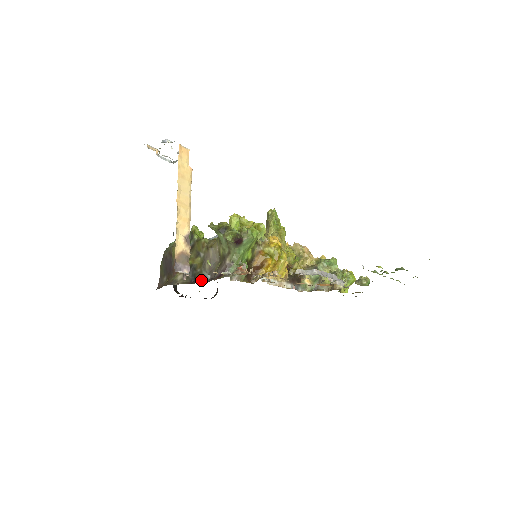
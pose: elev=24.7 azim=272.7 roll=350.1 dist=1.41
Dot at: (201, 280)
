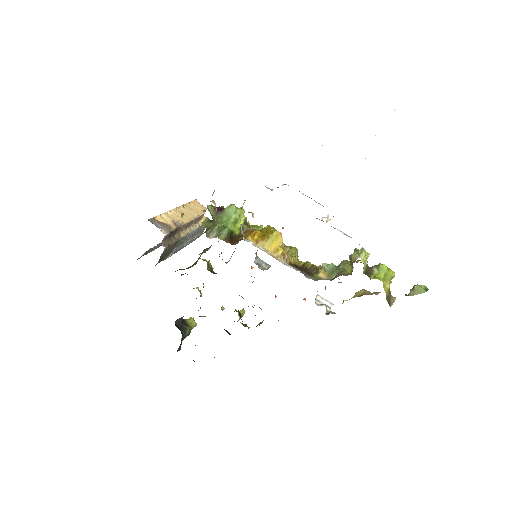
Dot at: occluded
